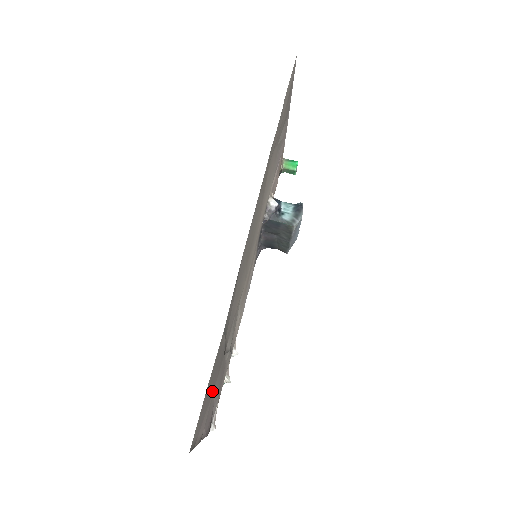
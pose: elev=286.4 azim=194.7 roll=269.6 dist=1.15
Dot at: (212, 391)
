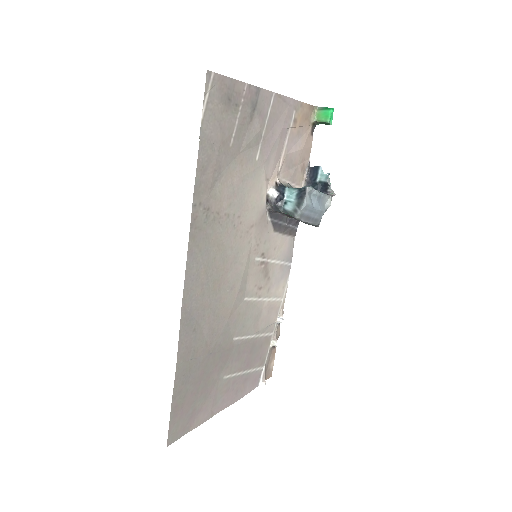
Dot at: (211, 386)
